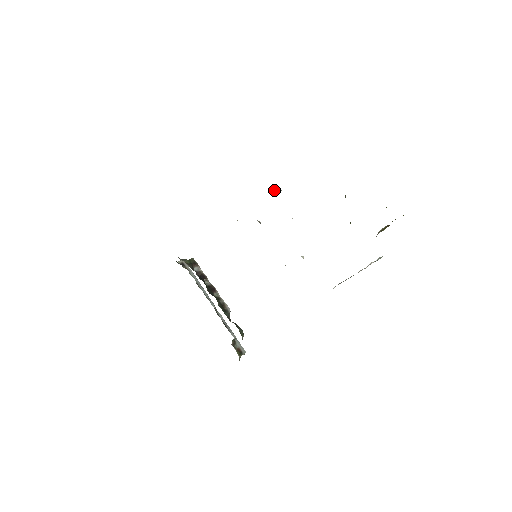
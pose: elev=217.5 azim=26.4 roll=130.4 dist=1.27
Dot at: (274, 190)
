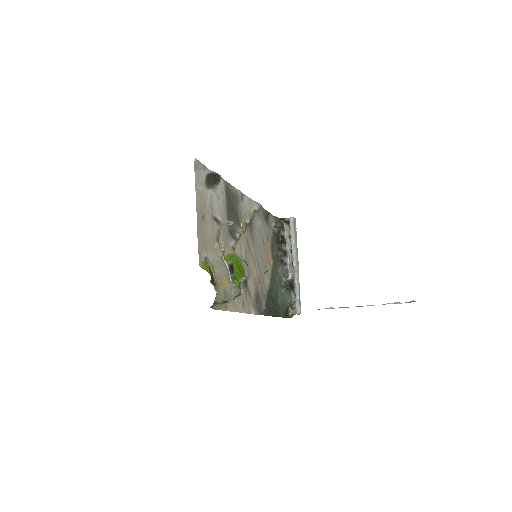
Dot at: (223, 222)
